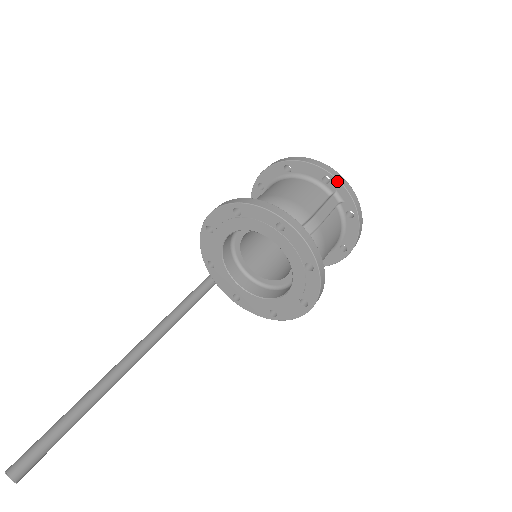
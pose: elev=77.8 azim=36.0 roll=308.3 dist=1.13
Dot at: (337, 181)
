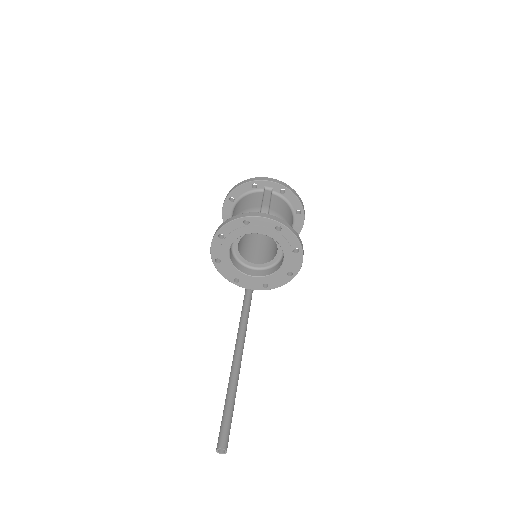
Dot at: (260, 181)
